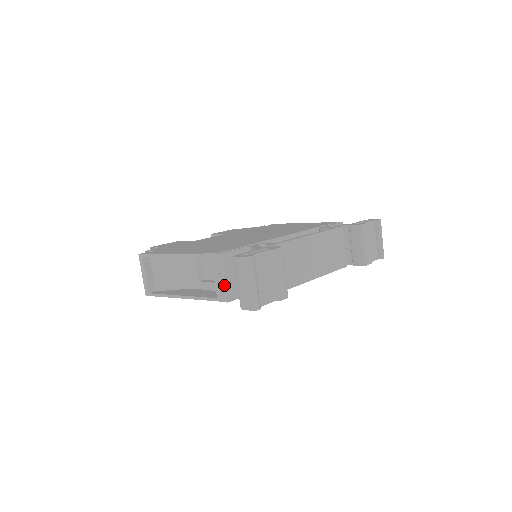
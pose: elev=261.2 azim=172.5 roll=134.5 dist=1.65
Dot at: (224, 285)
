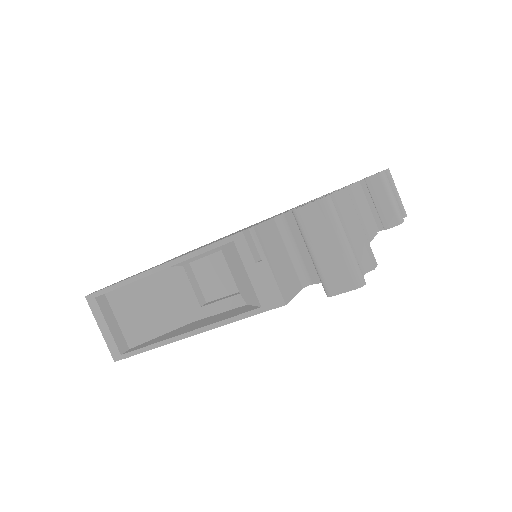
Dot at: (272, 278)
